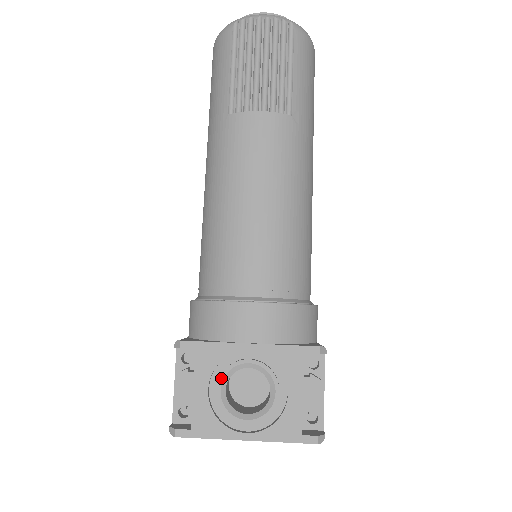
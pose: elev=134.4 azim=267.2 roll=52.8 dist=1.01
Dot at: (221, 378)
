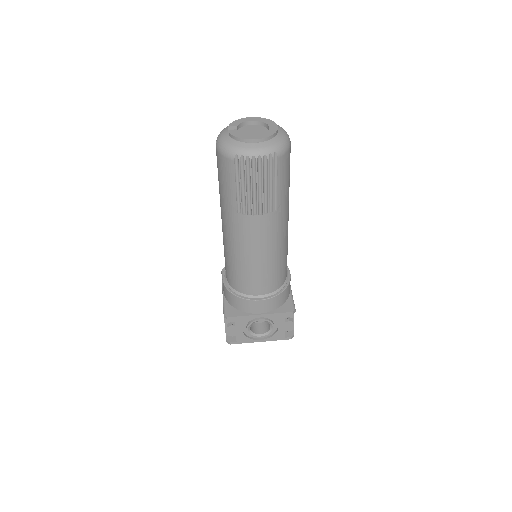
Dot at: (248, 326)
